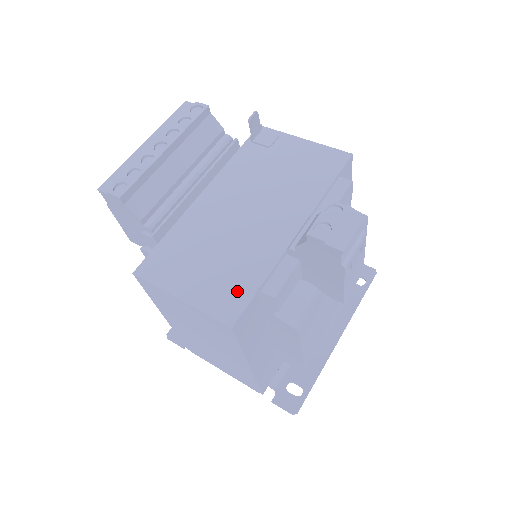
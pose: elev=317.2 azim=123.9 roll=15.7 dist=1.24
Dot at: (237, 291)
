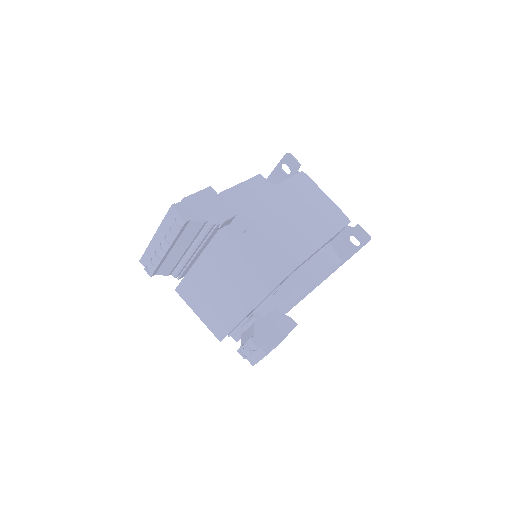
Dot at: (222, 326)
